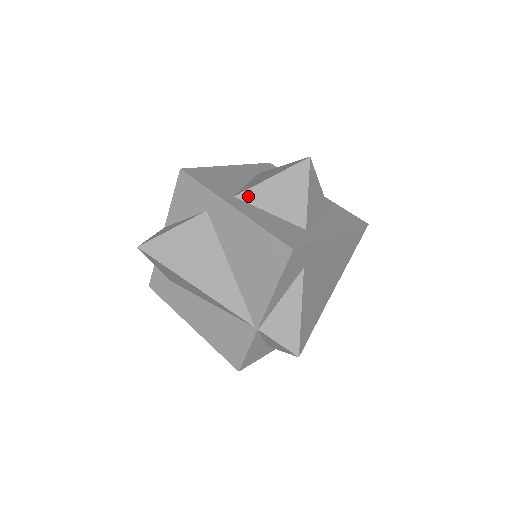
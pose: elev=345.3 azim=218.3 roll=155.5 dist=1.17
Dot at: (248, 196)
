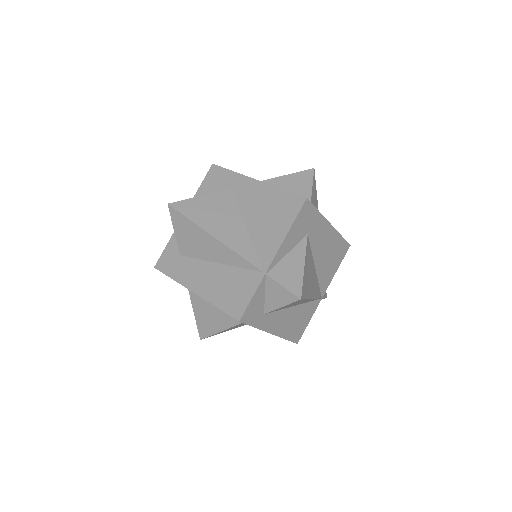
Dot at: occluded
